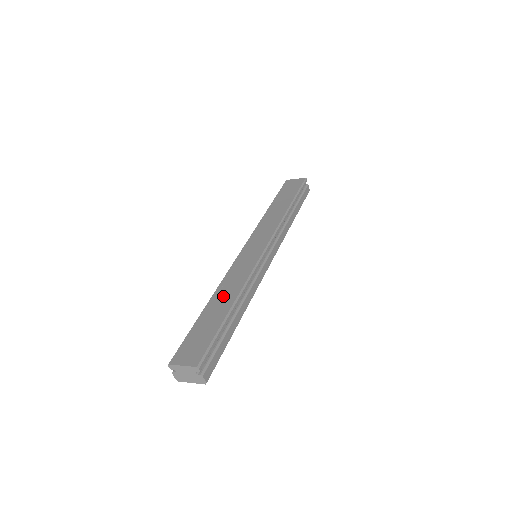
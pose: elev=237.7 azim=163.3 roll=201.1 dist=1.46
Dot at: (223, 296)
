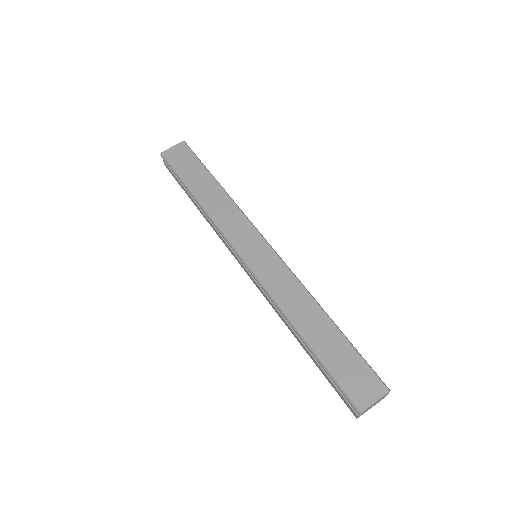
Dot at: (305, 316)
